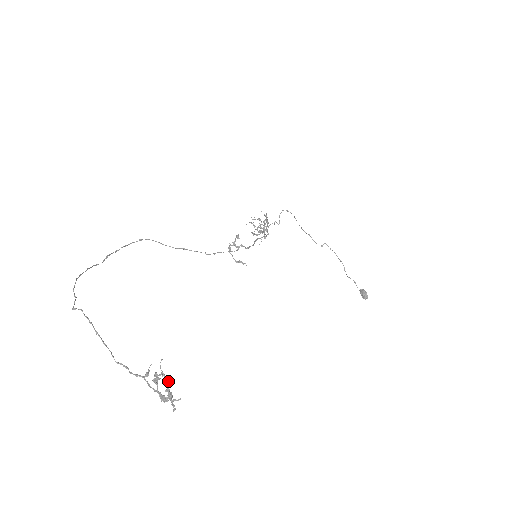
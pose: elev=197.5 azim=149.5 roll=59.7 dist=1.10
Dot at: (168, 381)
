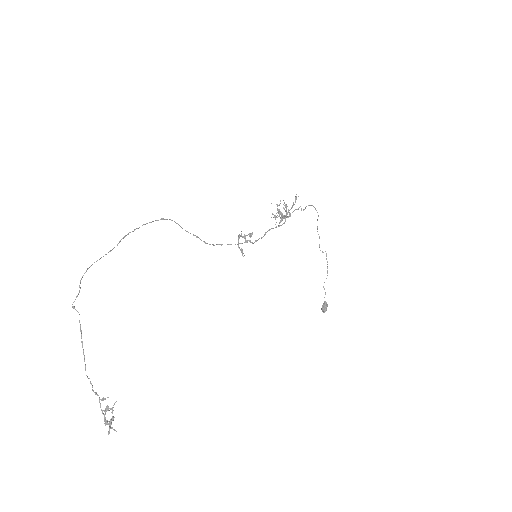
Dot at: (113, 419)
